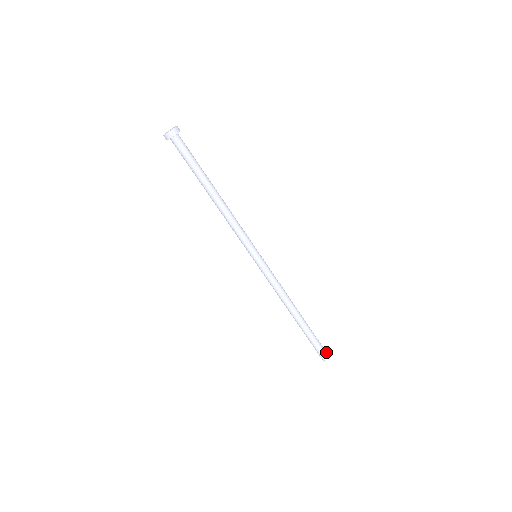
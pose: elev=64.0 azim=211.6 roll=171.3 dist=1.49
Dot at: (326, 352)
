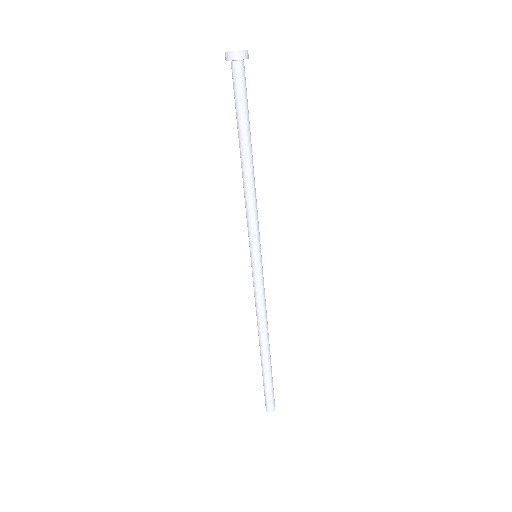
Dot at: (273, 403)
